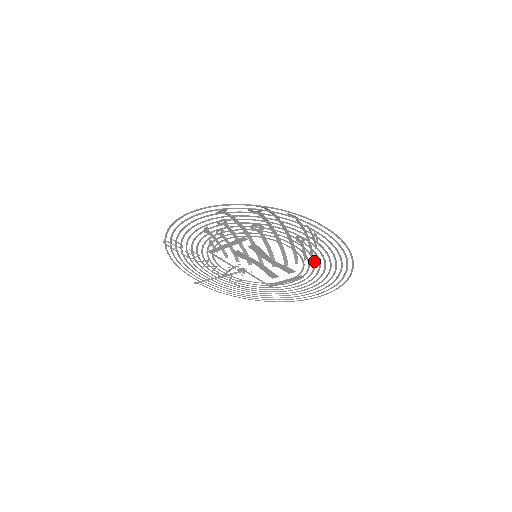
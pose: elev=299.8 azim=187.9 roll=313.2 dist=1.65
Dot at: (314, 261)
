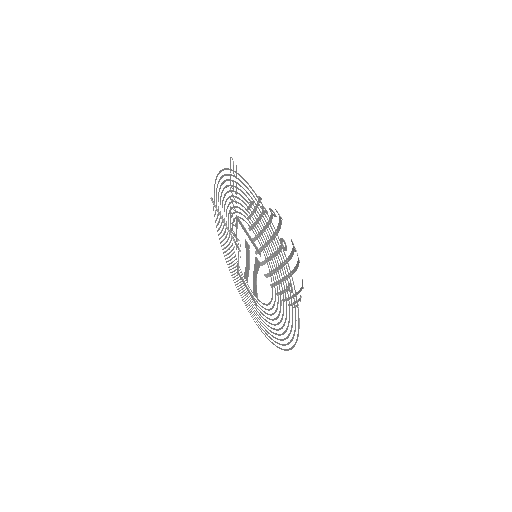
Dot at: occluded
